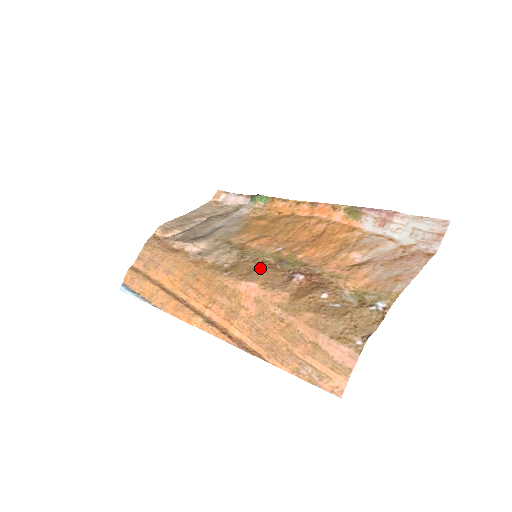
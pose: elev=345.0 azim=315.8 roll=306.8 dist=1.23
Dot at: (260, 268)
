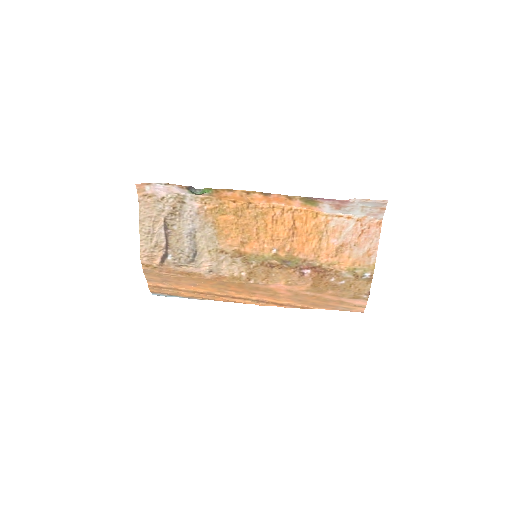
Dot at: (273, 271)
